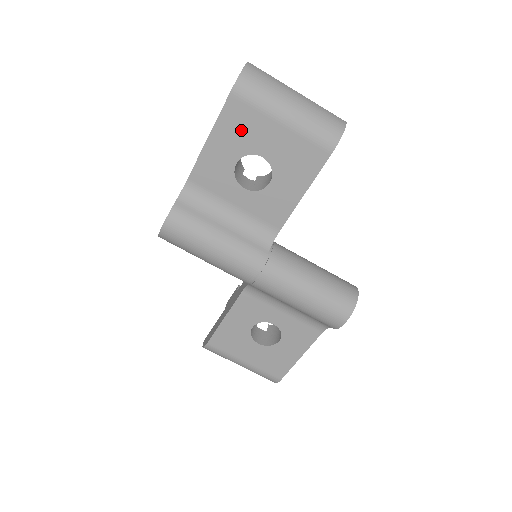
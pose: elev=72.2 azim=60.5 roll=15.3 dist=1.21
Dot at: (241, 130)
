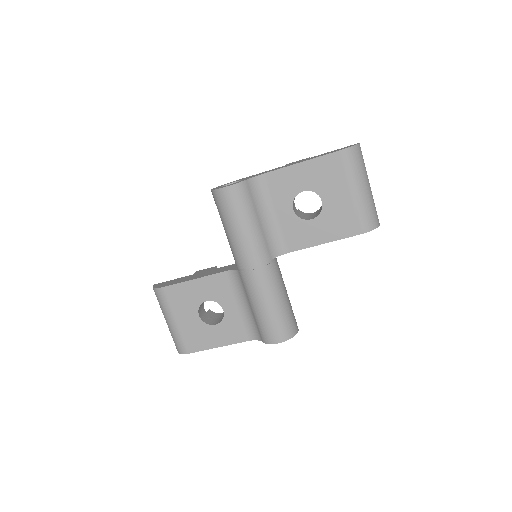
Dot at: (325, 175)
